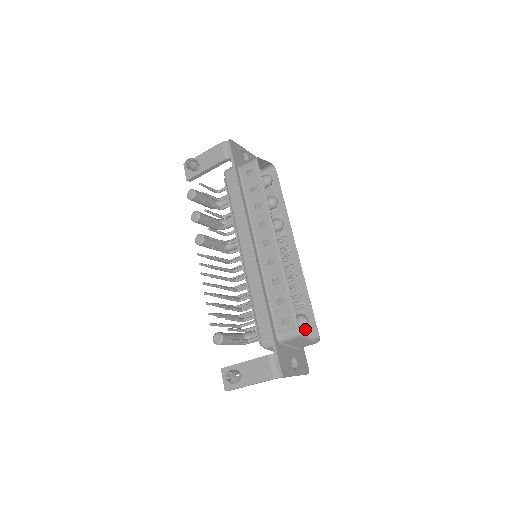
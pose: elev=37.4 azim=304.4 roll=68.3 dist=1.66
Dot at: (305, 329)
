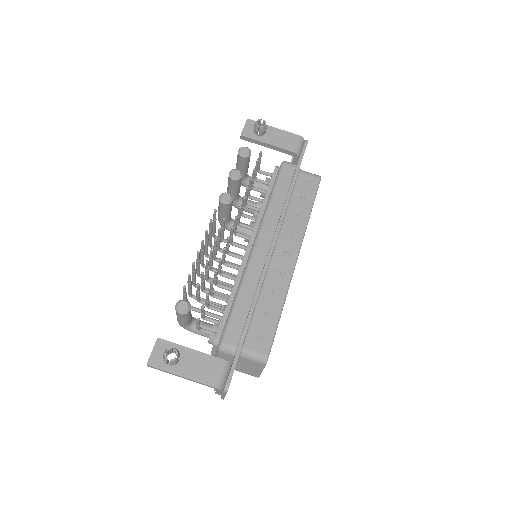
Dot at: occluded
